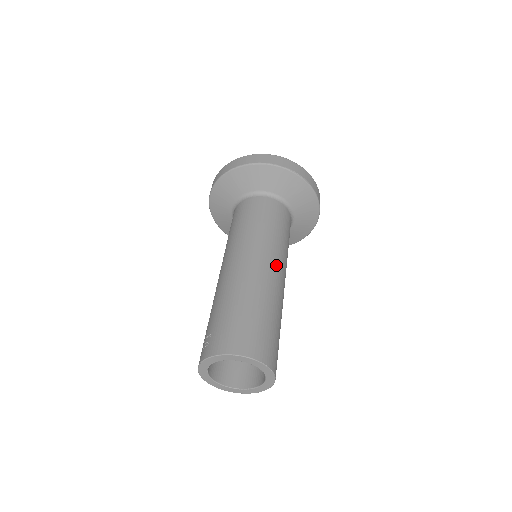
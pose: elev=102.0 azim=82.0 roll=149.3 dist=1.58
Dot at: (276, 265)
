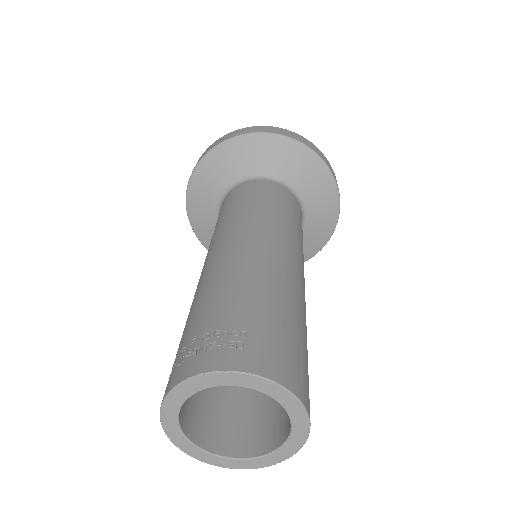
Dot at: occluded
